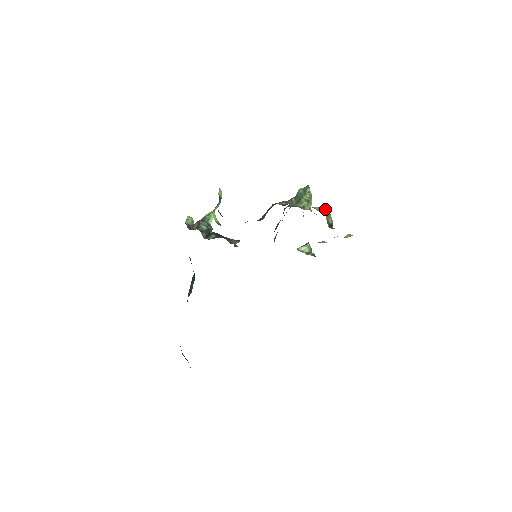
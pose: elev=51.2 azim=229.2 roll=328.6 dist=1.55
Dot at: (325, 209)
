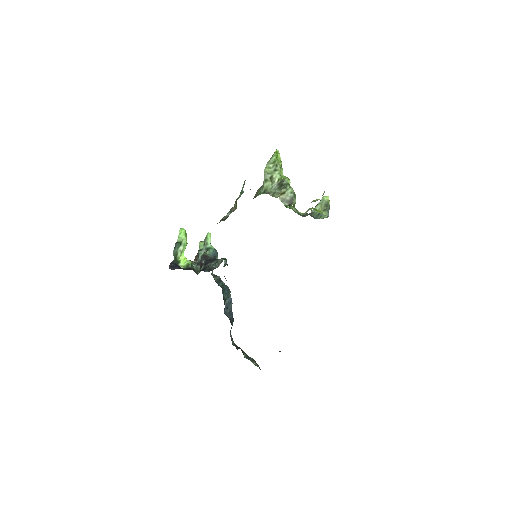
Dot at: (283, 182)
